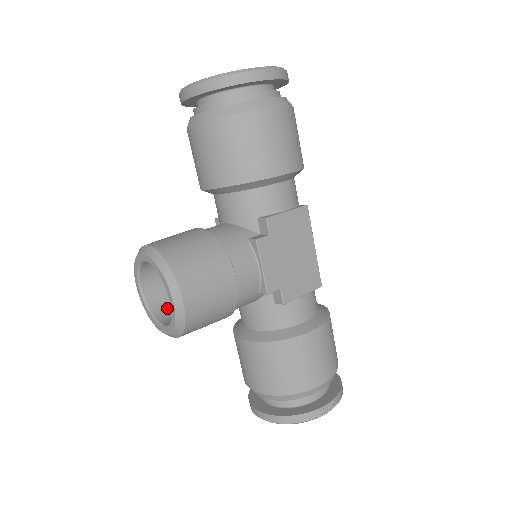
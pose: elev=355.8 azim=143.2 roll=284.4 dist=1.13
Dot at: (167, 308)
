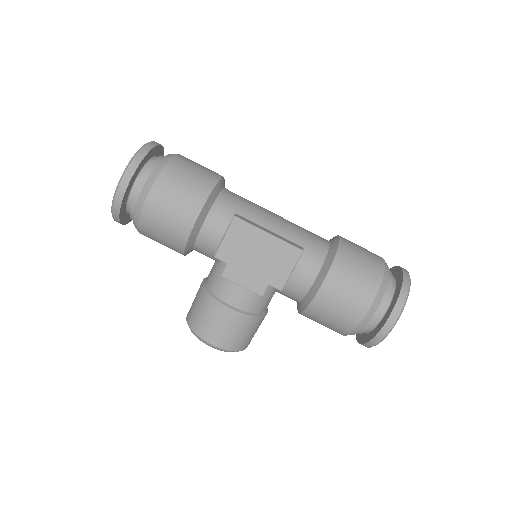
Dot at: occluded
